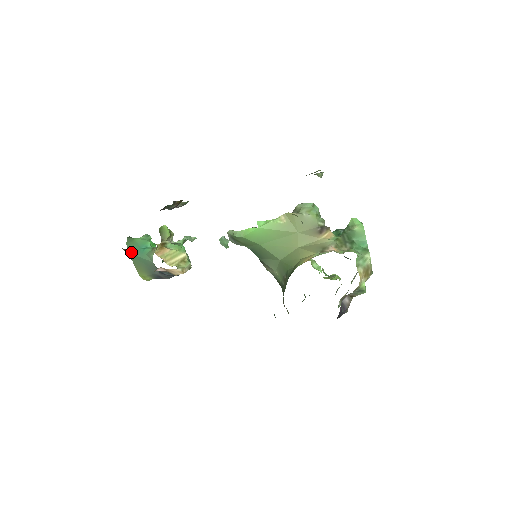
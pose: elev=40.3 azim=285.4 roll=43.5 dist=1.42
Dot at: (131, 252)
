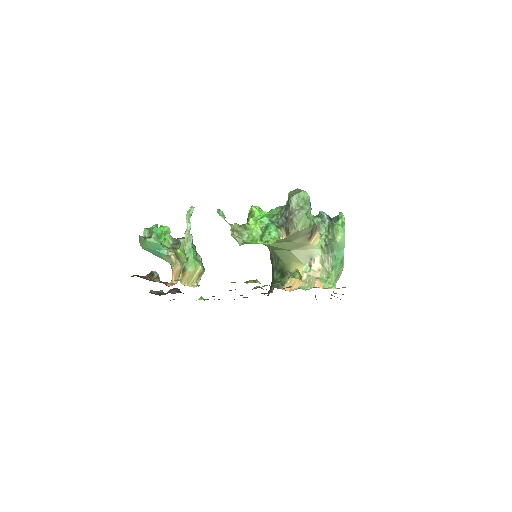
Dot at: (145, 249)
